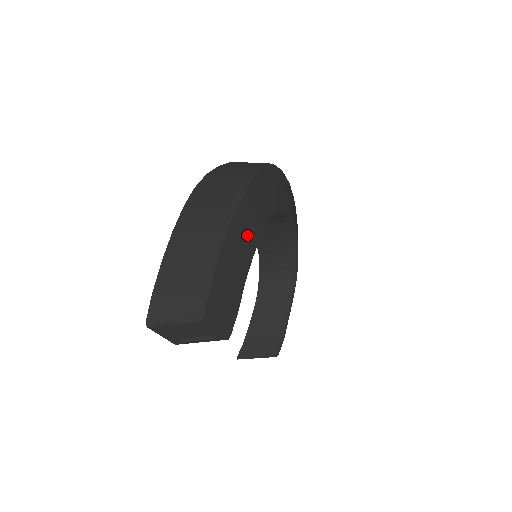
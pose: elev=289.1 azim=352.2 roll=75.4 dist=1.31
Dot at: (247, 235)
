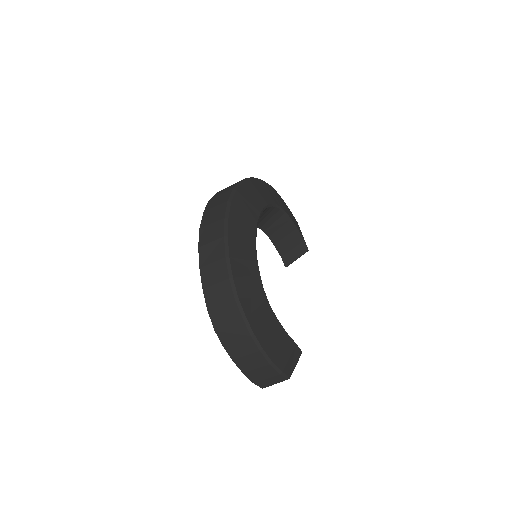
Dot at: (267, 323)
